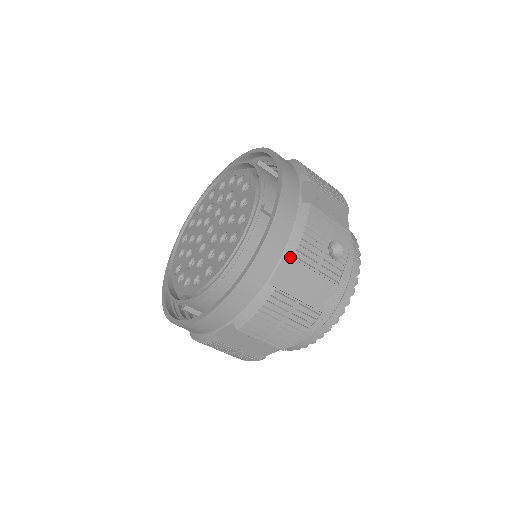
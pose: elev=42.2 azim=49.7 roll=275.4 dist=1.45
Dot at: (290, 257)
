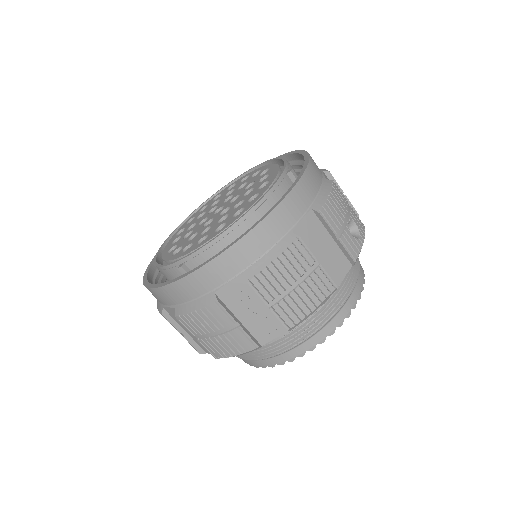
Dot at: (315, 214)
